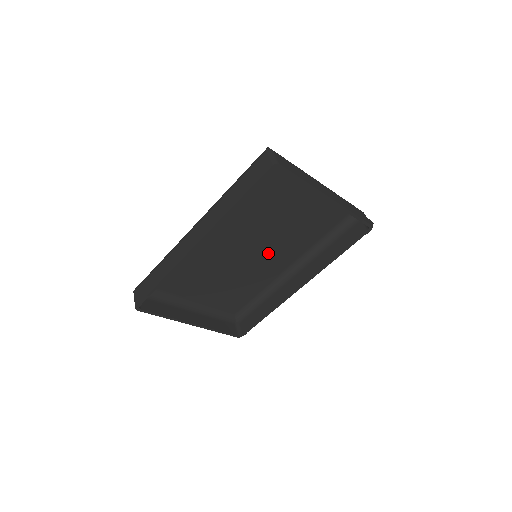
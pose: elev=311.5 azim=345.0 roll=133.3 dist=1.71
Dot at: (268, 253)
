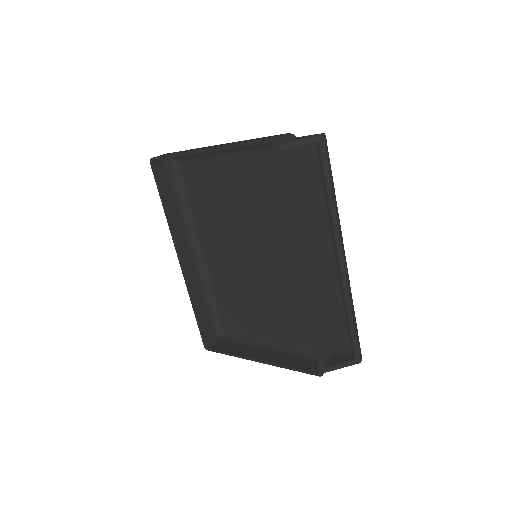
Dot at: (269, 248)
